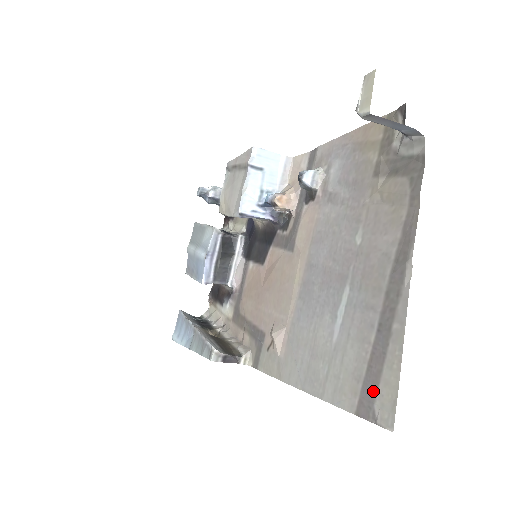
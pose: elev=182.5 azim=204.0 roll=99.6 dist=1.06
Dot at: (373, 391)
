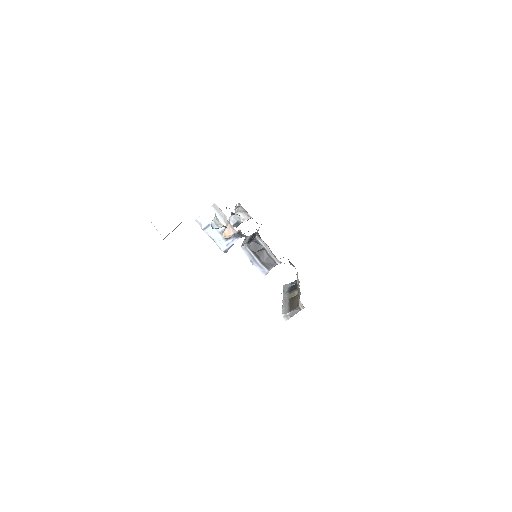
Dot at: occluded
